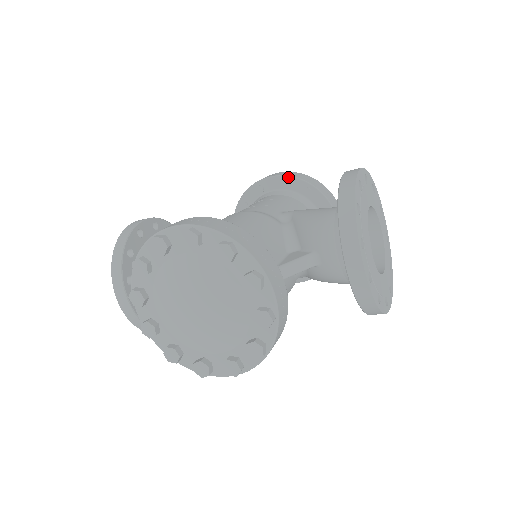
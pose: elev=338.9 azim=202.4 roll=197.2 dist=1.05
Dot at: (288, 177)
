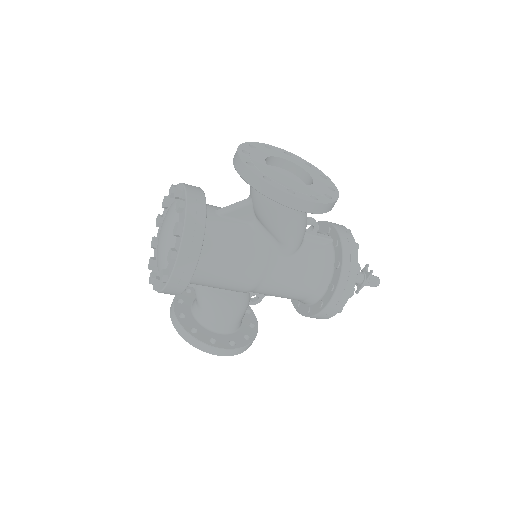
Dot at: occluded
